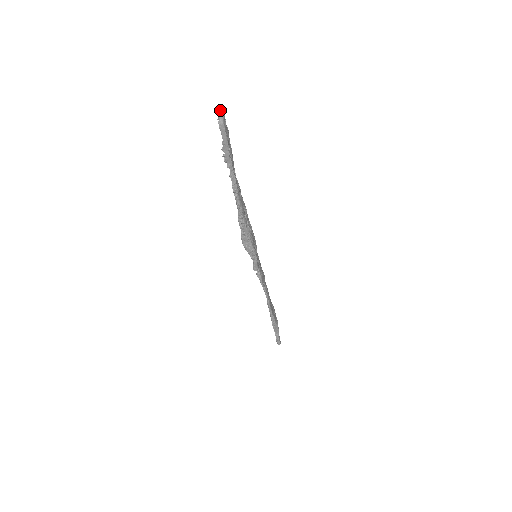
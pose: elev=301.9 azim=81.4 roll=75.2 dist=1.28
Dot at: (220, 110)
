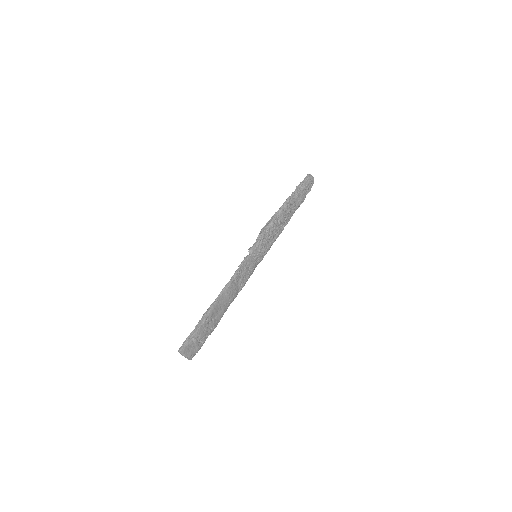
Dot at: occluded
